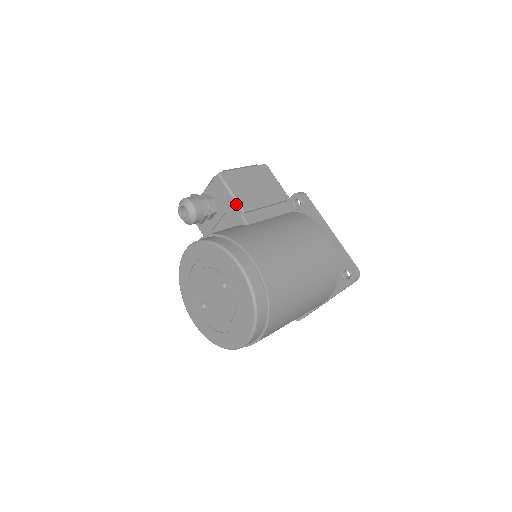
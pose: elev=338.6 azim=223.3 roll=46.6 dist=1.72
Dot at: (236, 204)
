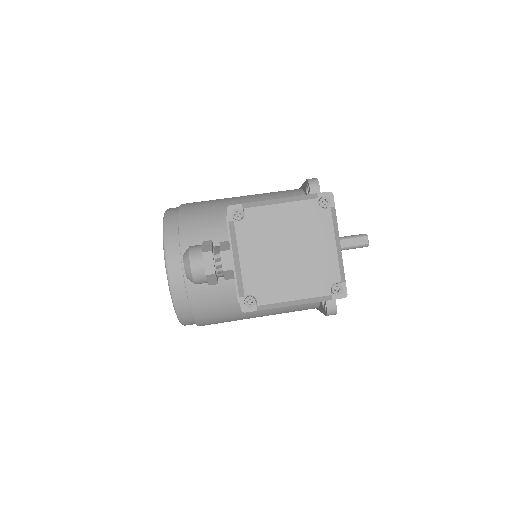
Dot at: occluded
